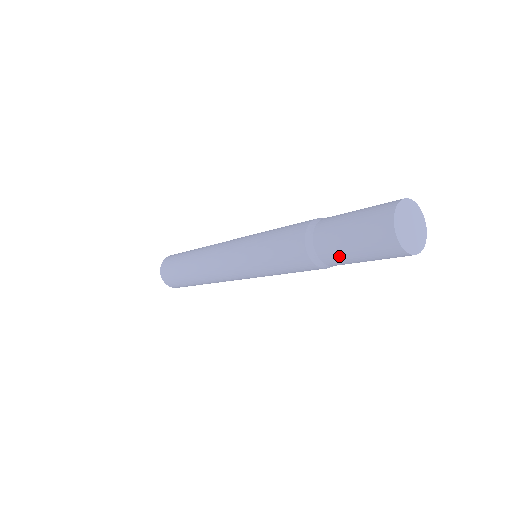
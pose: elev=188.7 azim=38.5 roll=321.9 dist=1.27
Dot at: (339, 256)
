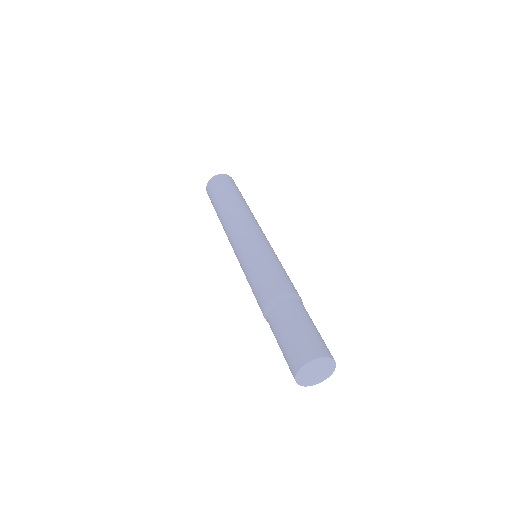
Dot at: (274, 332)
